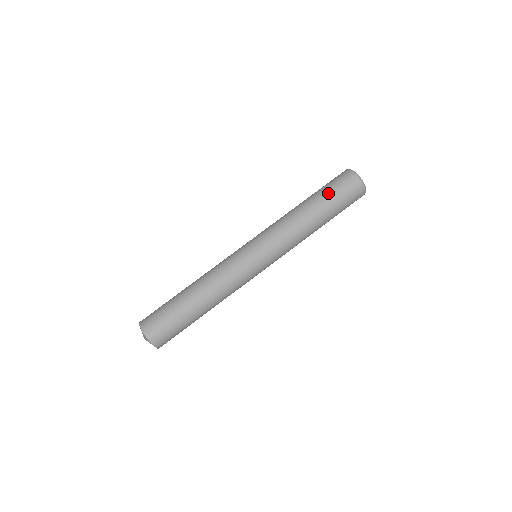
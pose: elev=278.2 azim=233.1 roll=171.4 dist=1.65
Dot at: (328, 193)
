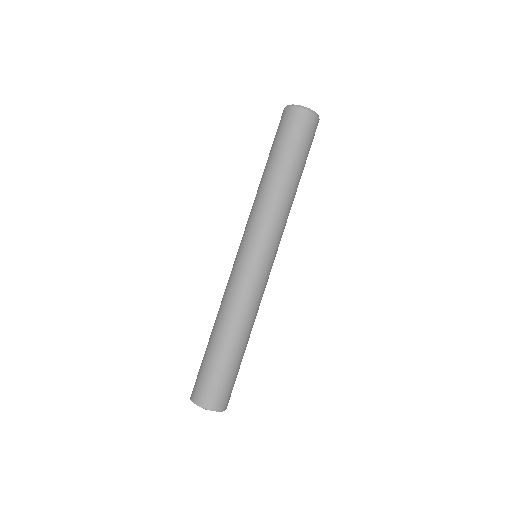
Dot at: (278, 144)
